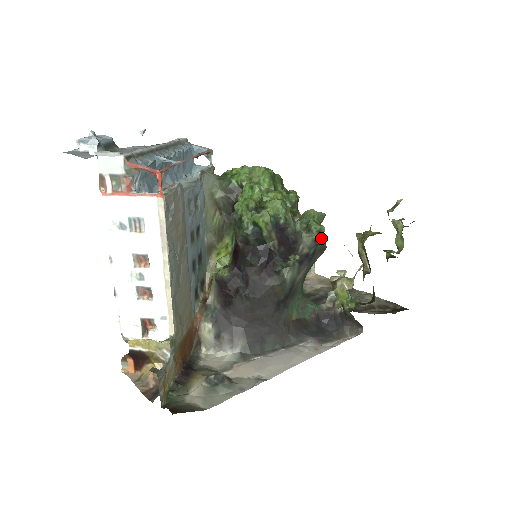
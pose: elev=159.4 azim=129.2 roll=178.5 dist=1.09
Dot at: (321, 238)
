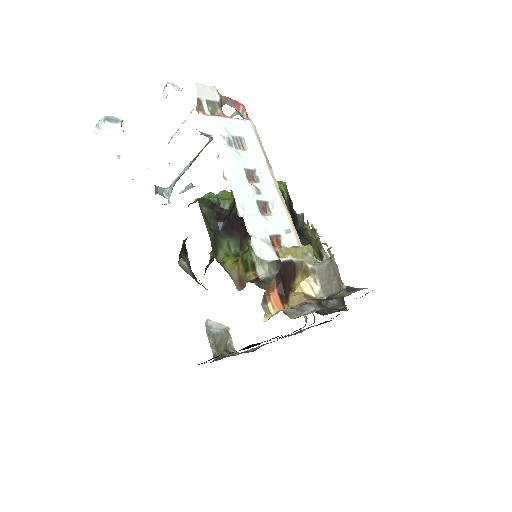
Dot at: occluded
